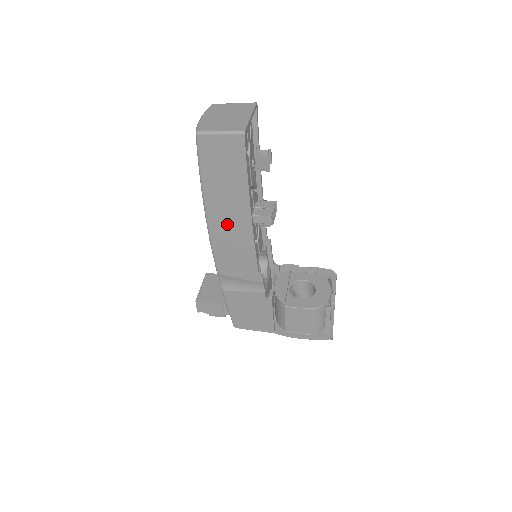
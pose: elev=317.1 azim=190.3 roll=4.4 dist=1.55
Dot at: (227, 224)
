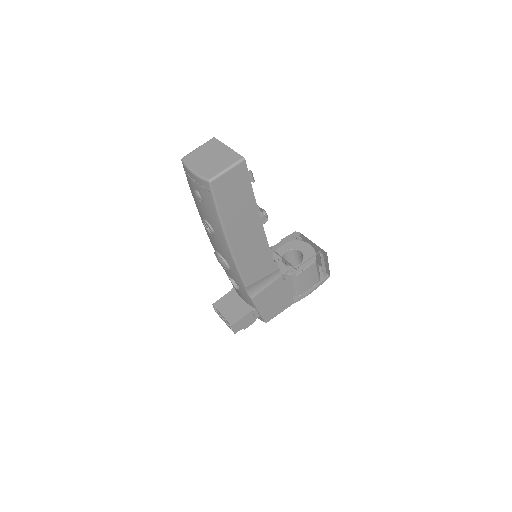
Dot at: (246, 240)
